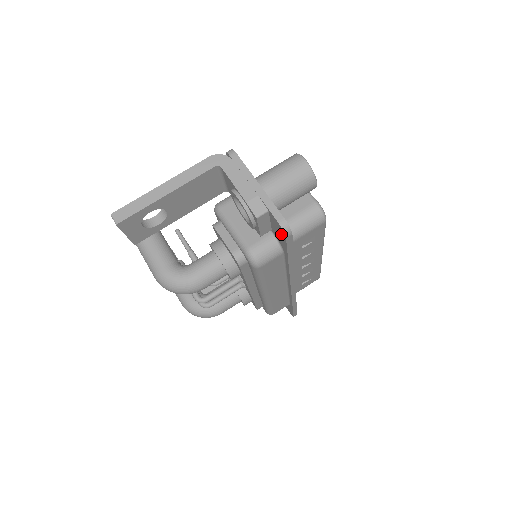
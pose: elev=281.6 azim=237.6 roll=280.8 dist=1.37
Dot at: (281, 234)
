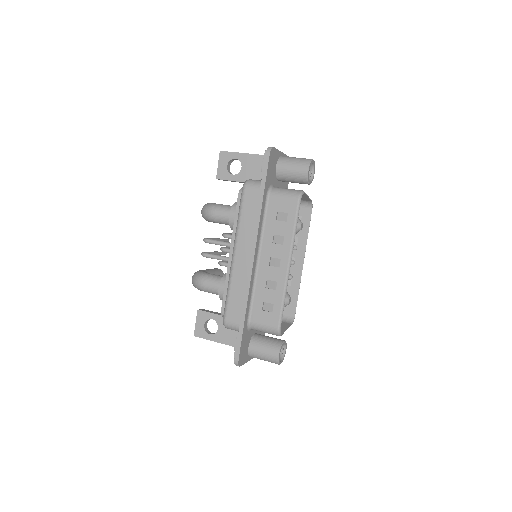
Dot at: occluded
